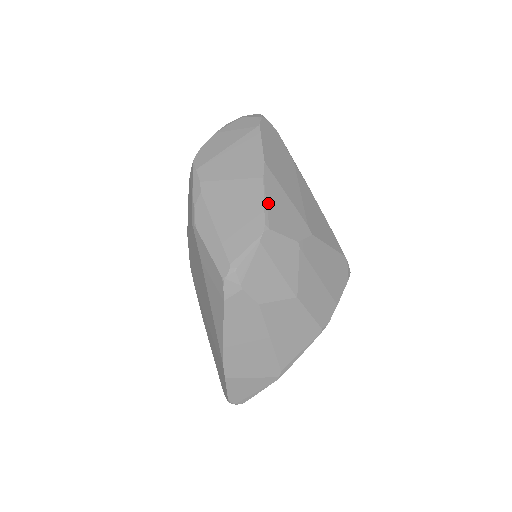
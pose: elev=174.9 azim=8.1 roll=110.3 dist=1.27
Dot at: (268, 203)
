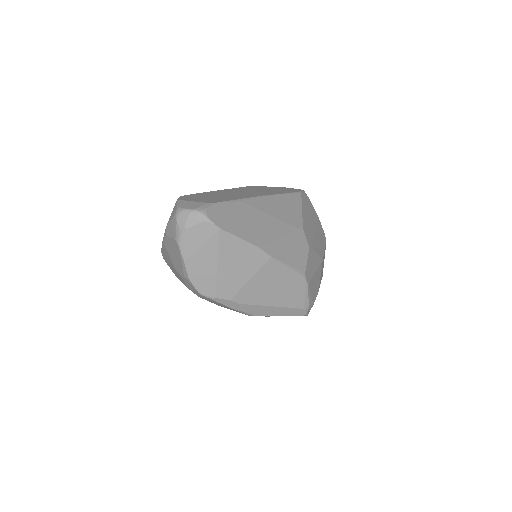
Dot at: (289, 263)
